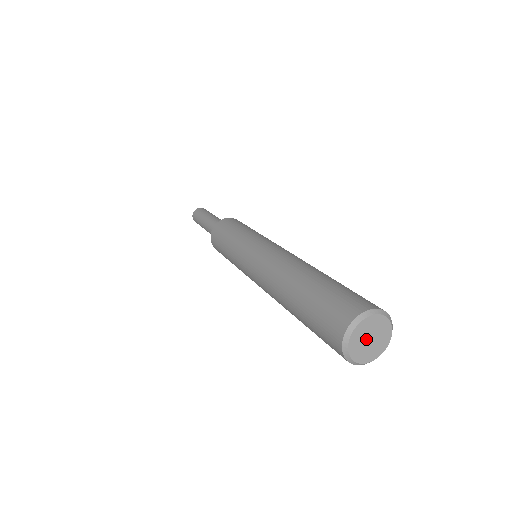
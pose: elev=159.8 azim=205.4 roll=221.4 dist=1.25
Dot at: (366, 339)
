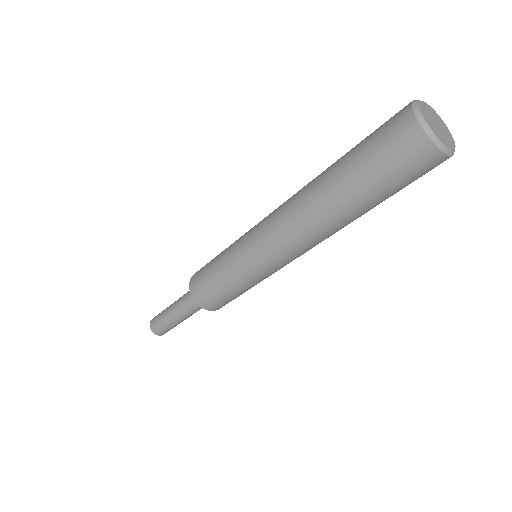
Dot at: (434, 120)
